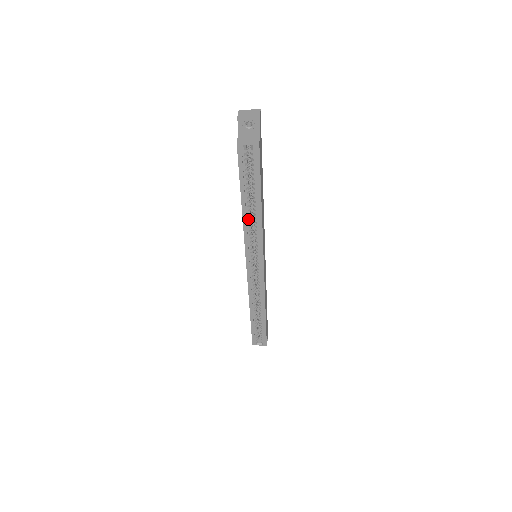
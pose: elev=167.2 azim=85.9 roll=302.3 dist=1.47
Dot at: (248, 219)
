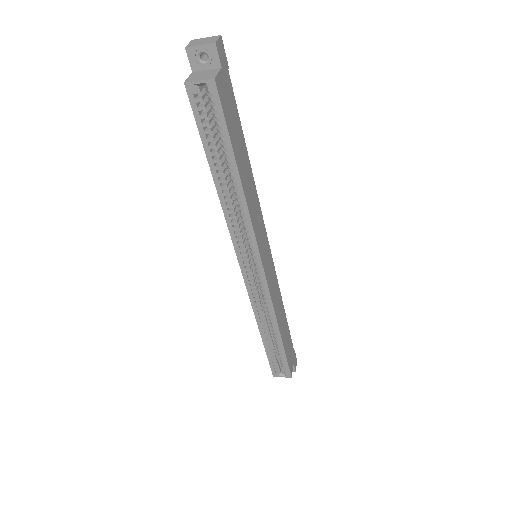
Dot at: (227, 201)
